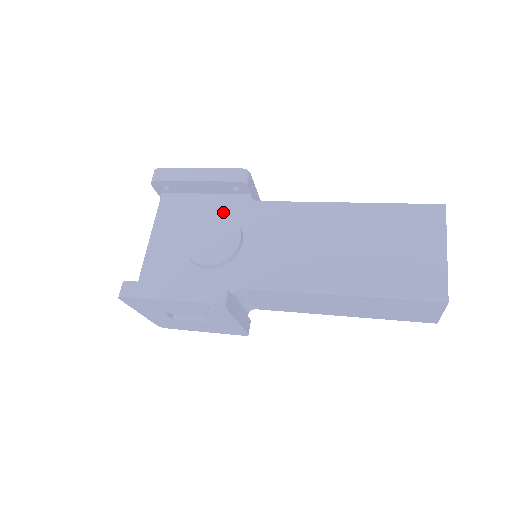
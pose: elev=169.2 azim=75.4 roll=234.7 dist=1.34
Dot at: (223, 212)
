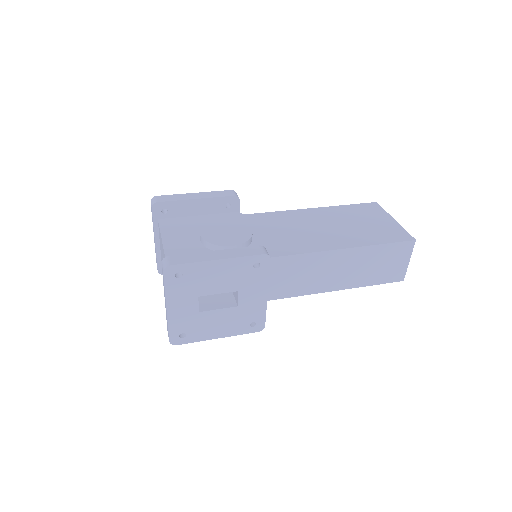
Dot at: (226, 218)
